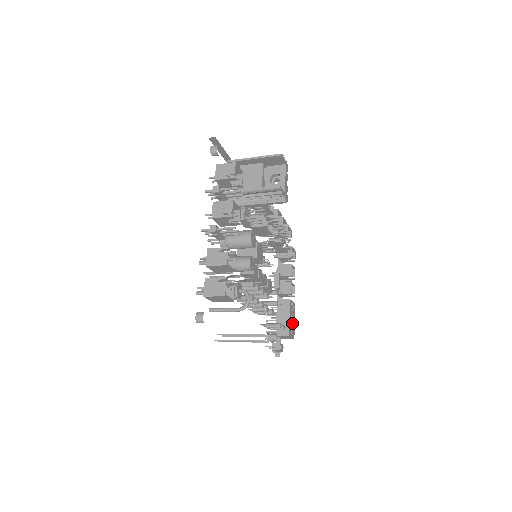
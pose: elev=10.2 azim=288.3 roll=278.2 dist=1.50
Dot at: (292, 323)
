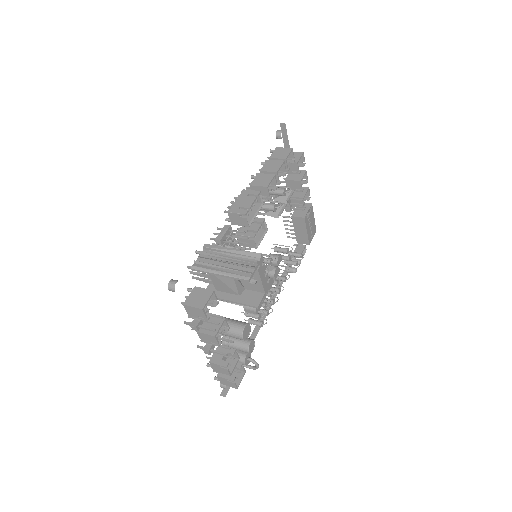
Dot at: (311, 227)
